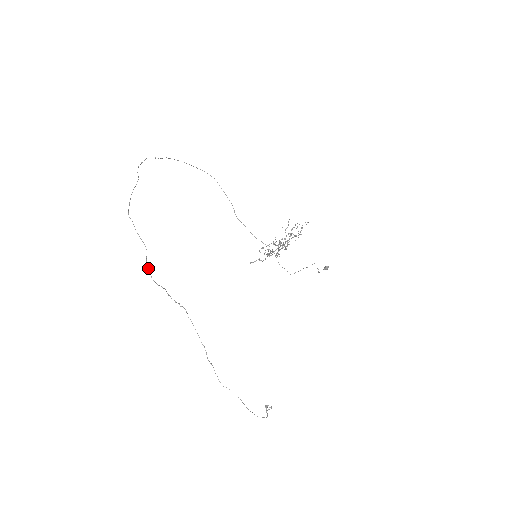
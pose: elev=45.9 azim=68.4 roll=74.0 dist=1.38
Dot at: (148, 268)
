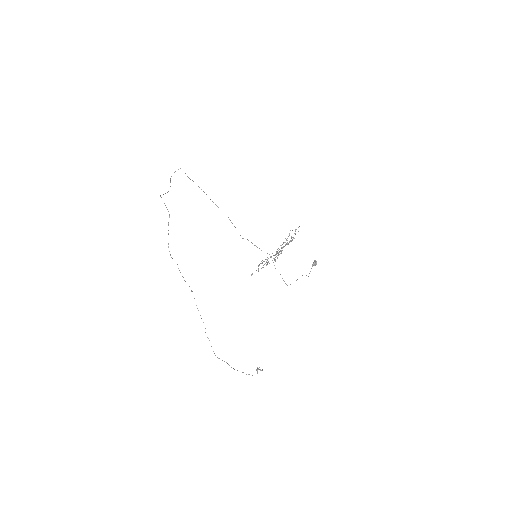
Dot at: occluded
